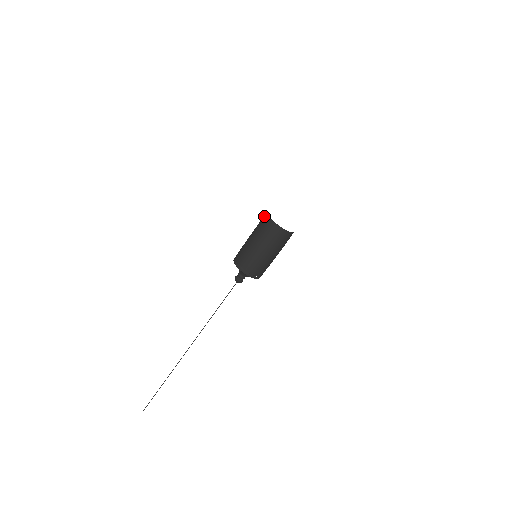
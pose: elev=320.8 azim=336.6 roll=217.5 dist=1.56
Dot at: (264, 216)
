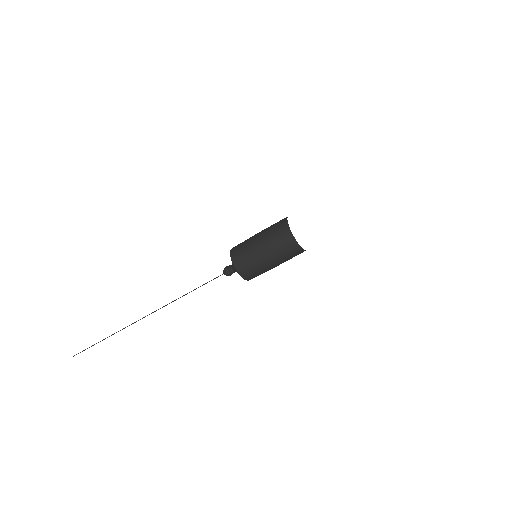
Dot at: occluded
